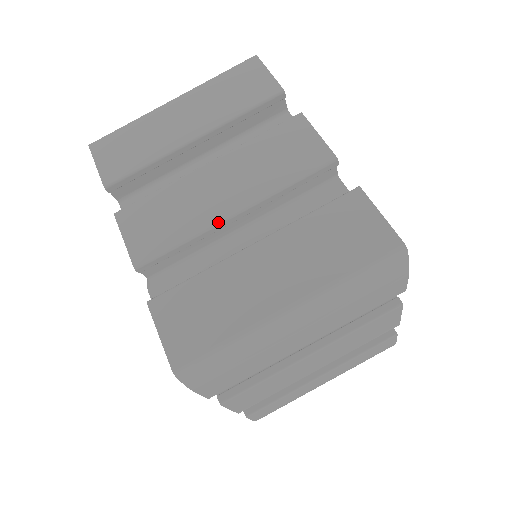
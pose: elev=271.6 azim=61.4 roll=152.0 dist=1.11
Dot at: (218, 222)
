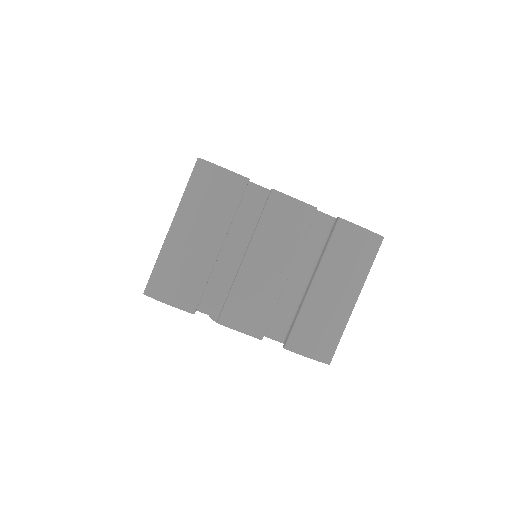
Dot at: occluded
